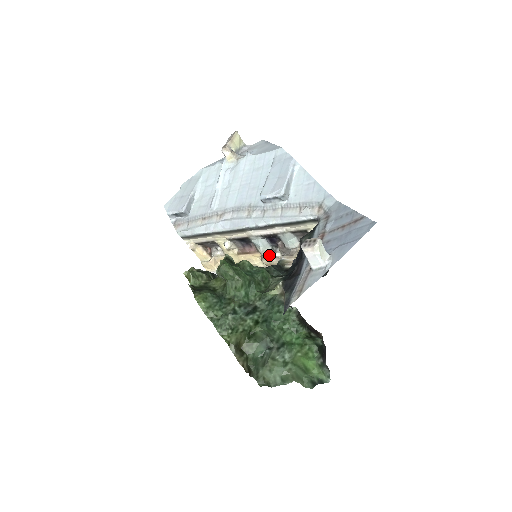
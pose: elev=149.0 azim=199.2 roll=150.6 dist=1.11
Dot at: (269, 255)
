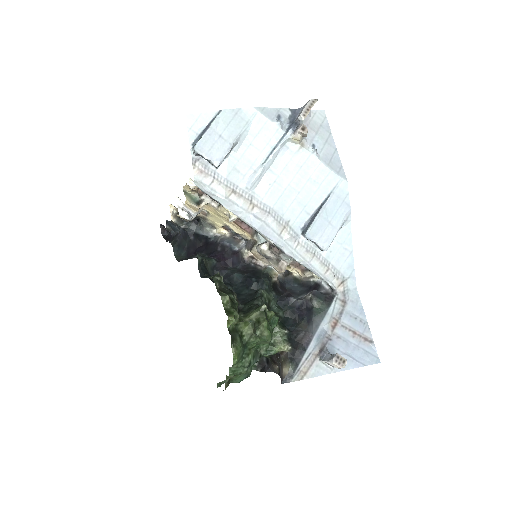
Dot at: (259, 245)
